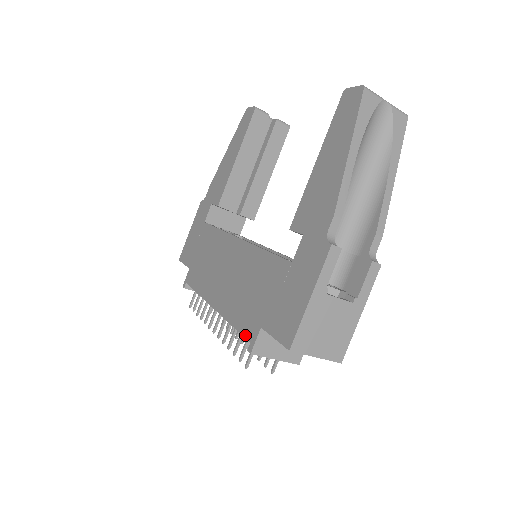
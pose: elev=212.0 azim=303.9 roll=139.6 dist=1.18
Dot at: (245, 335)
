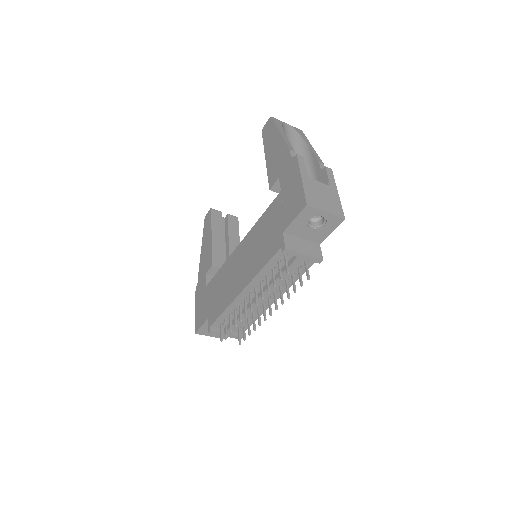
Dot at: (275, 252)
